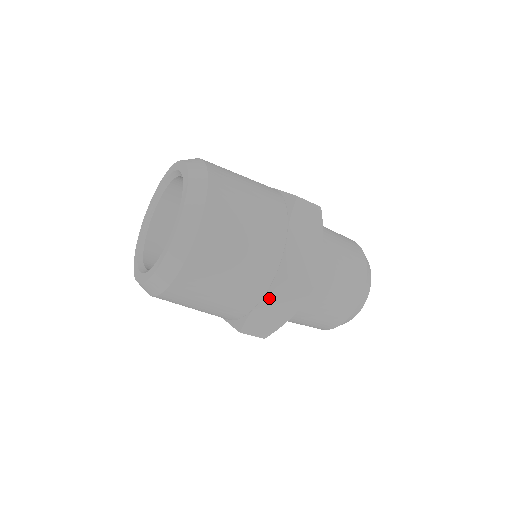
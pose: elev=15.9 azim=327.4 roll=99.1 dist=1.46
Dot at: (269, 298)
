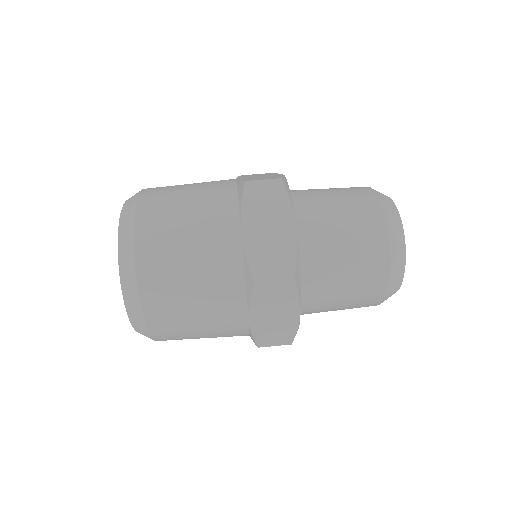
Dot at: (254, 307)
